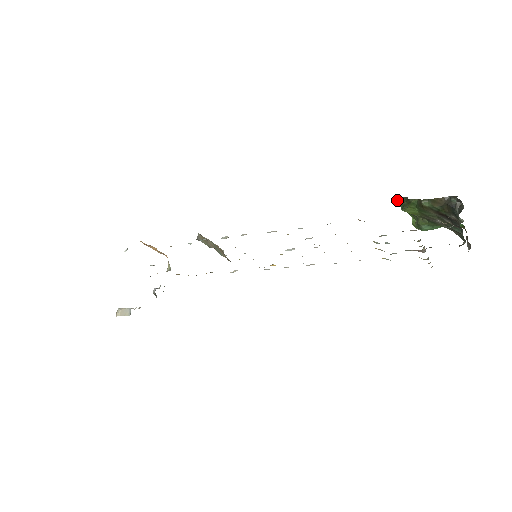
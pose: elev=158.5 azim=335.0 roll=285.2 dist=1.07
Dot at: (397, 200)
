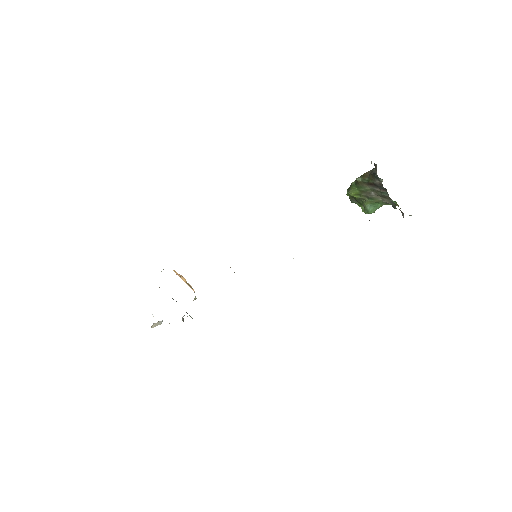
Dot at: occluded
